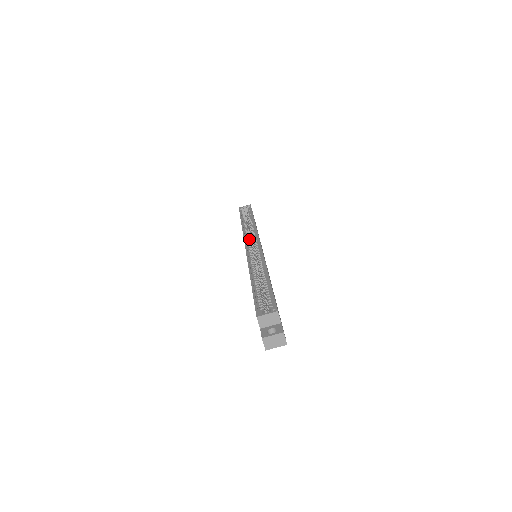
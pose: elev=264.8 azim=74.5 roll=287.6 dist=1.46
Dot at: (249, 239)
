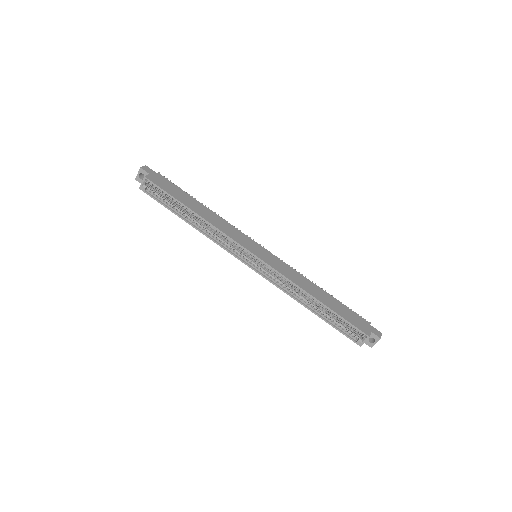
Dot at: (233, 249)
